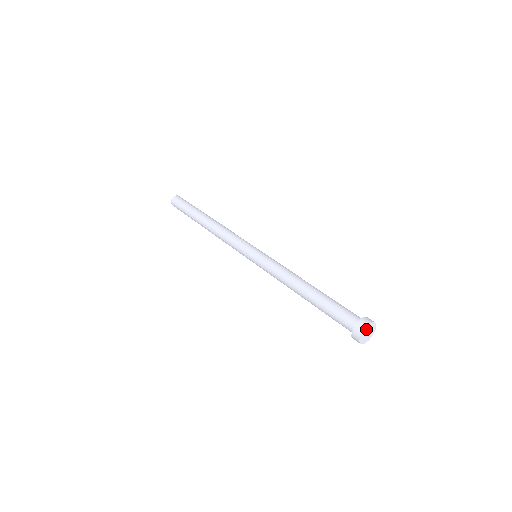
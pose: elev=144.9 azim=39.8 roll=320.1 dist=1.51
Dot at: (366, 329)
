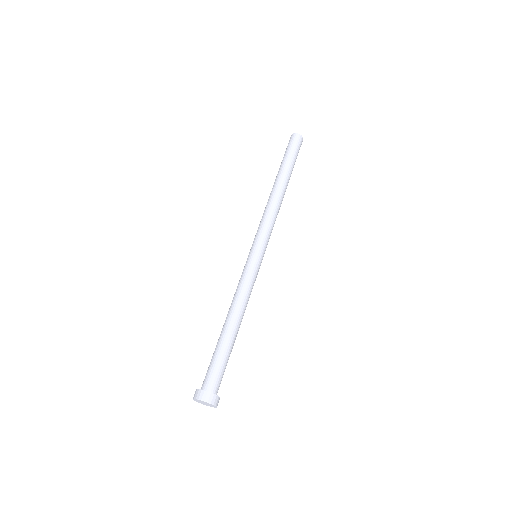
Dot at: (198, 400)
